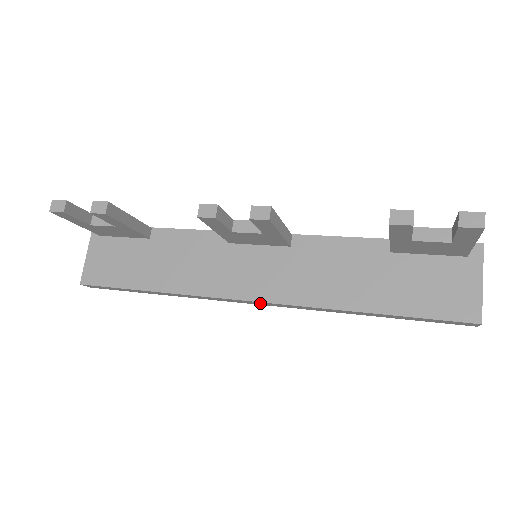
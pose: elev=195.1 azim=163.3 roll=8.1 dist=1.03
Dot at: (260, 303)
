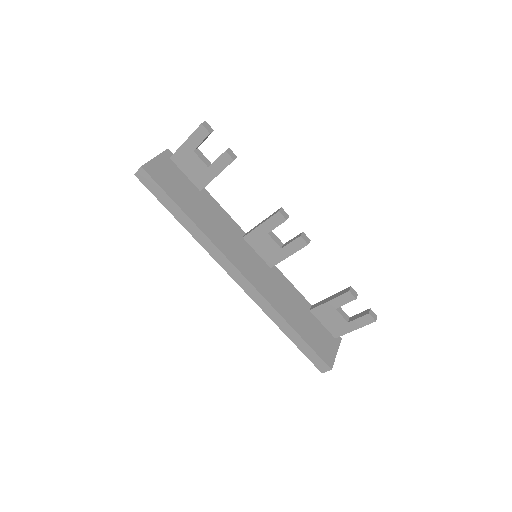
Dot at: (241, 280)
